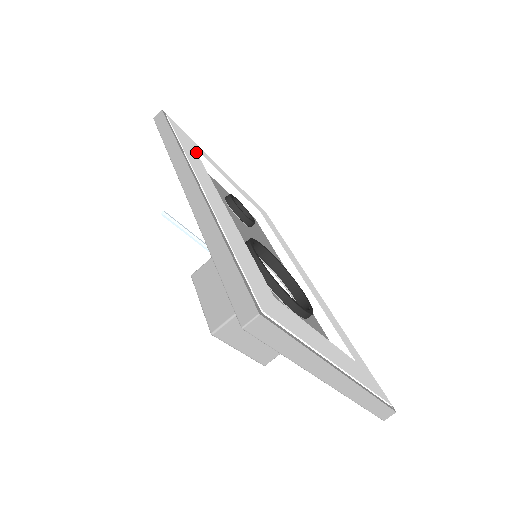
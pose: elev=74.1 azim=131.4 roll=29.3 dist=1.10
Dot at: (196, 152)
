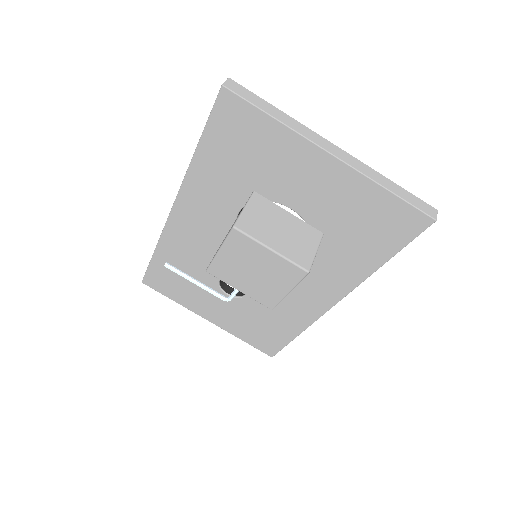
Dot at: occluded
